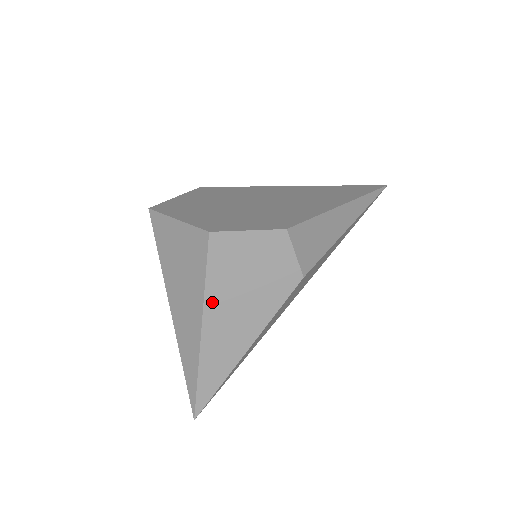
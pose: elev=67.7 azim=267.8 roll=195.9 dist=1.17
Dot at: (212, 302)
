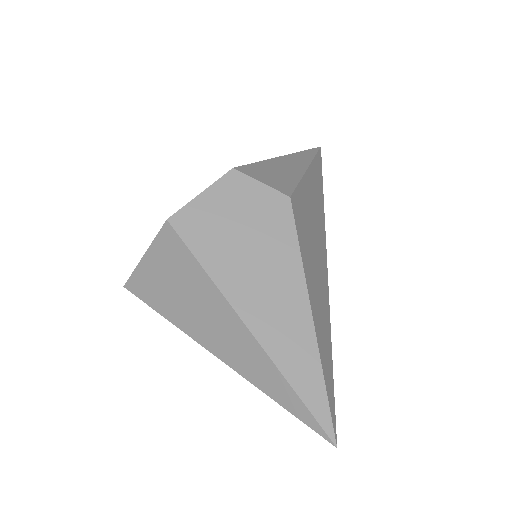
Dot at: (228, 284)
